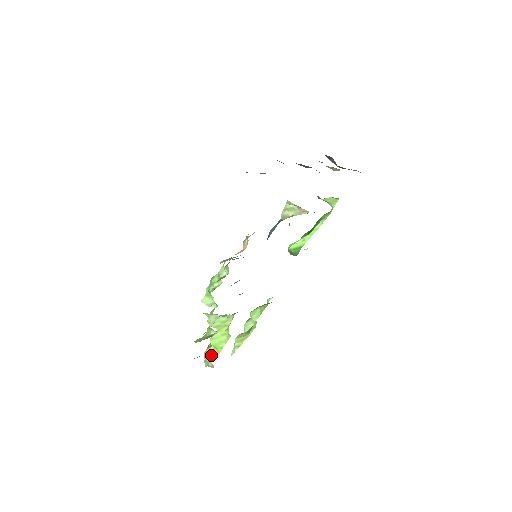
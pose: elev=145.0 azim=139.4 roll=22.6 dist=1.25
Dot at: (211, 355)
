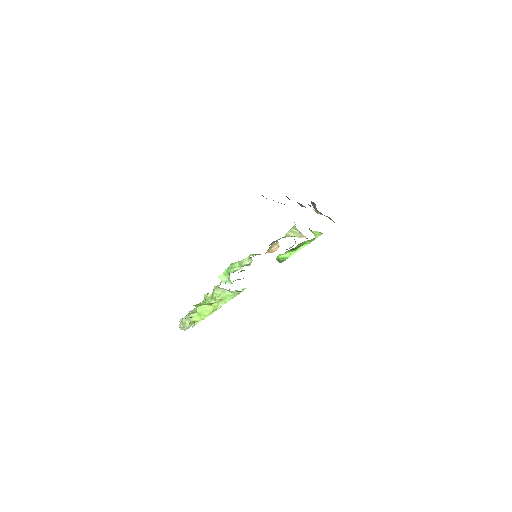
Dot at: (193, 319)
